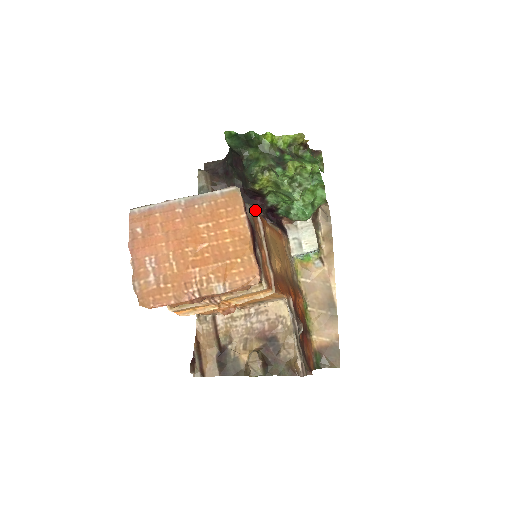
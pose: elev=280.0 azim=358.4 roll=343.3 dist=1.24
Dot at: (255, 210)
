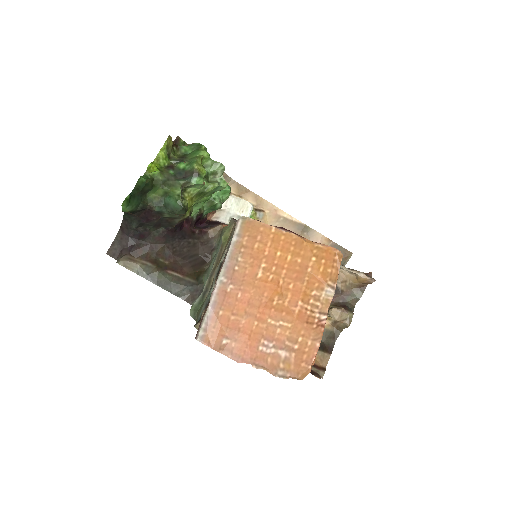
Dot at: occluded
